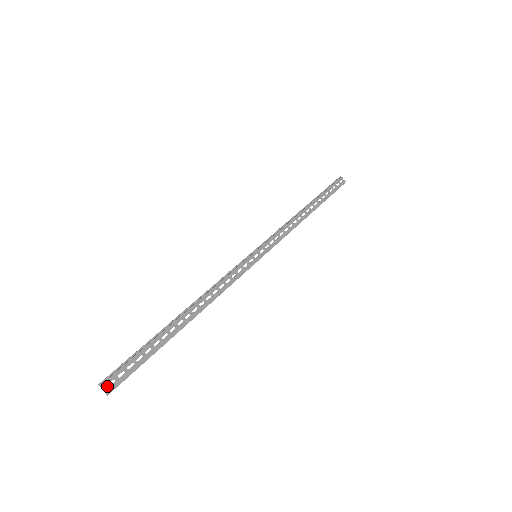
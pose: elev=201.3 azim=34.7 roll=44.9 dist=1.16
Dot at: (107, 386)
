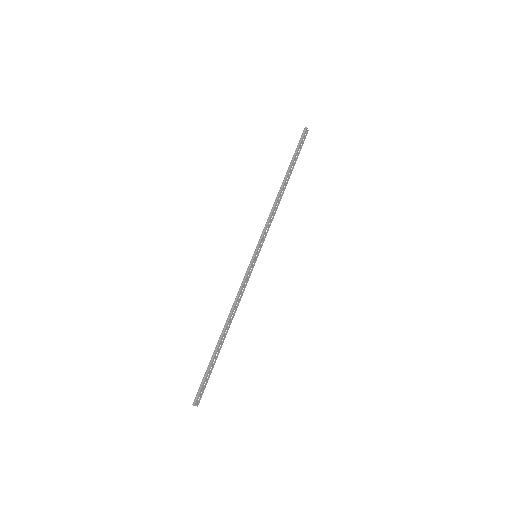
Dot at: (197, 403)
